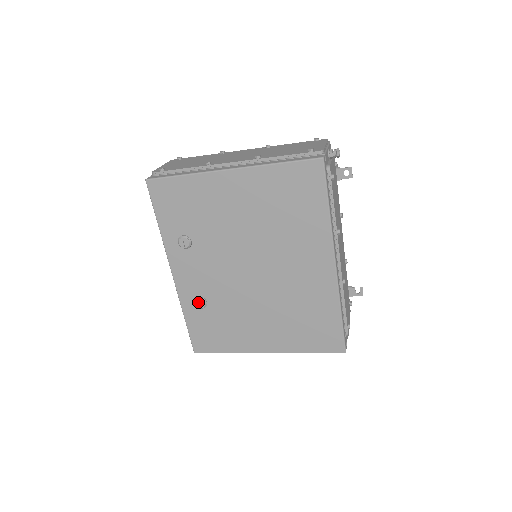
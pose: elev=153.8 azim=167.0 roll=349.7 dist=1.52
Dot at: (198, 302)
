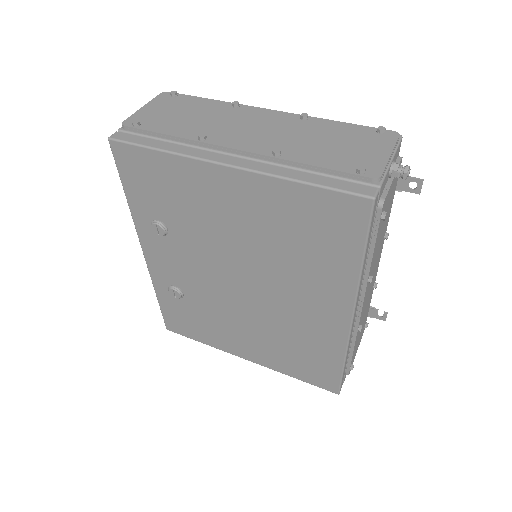
Dot at: (172, 292)
